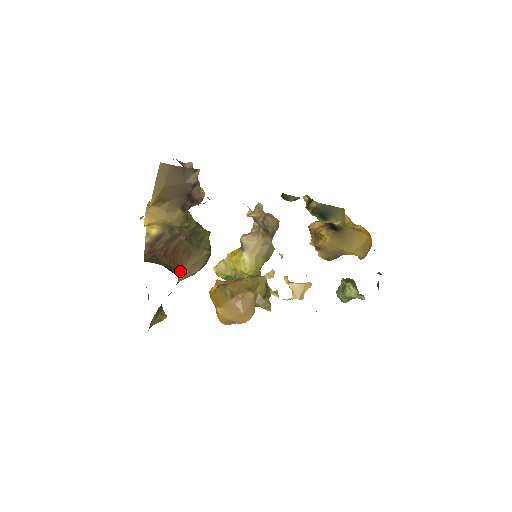
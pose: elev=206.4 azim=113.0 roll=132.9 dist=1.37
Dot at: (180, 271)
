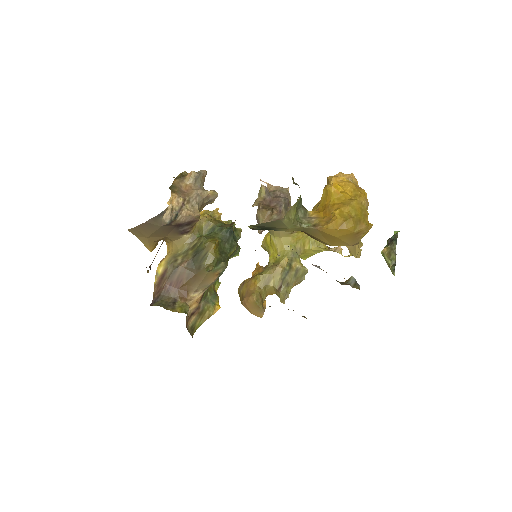
Dot at: (191, 292)
